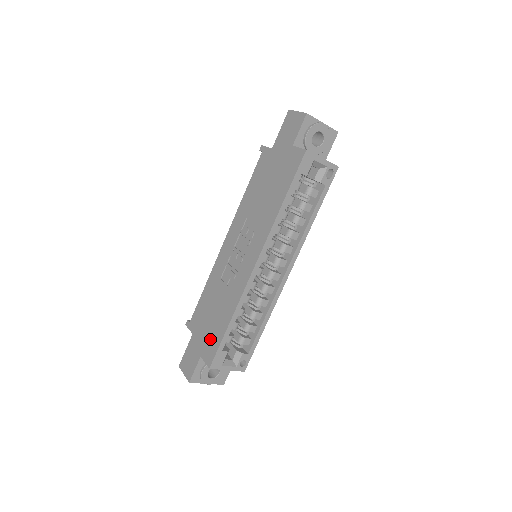
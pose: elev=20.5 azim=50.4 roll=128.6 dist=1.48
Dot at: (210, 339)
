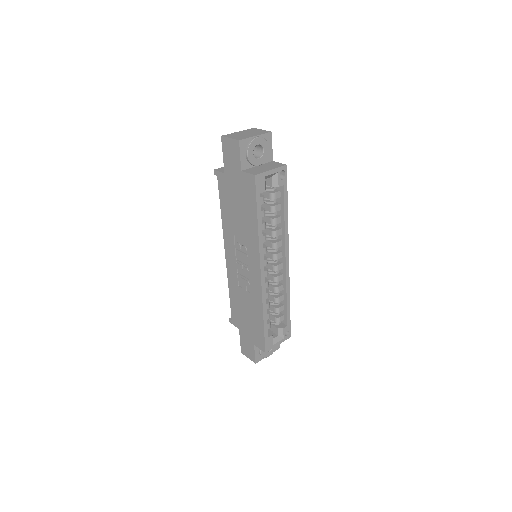
Dot at: (255, 332)
